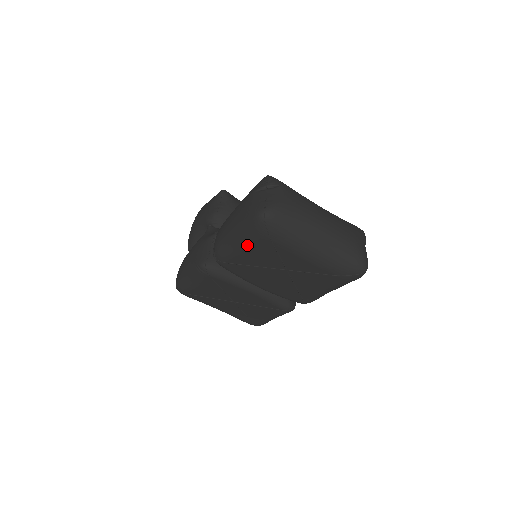
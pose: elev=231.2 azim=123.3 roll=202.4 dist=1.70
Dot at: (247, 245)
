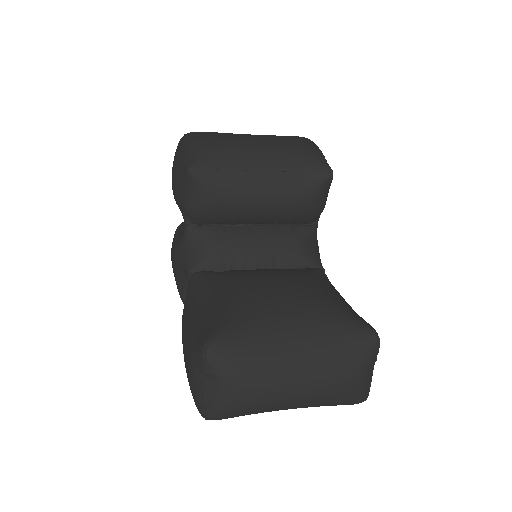
Dot at: occluded
